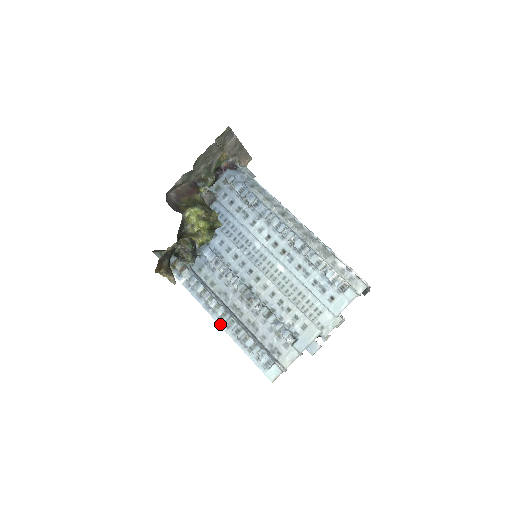
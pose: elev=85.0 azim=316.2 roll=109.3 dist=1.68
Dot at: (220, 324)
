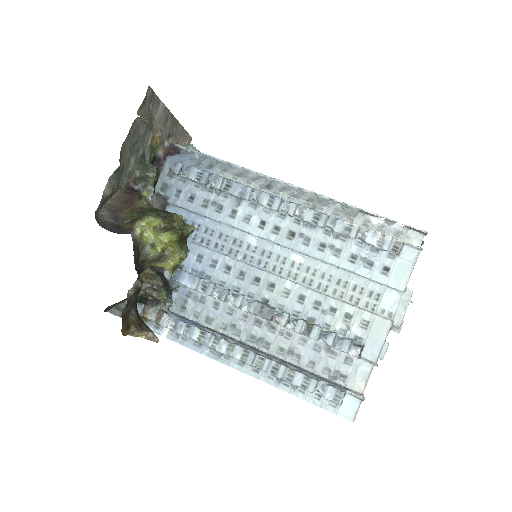
Dot at: (244, 371)
